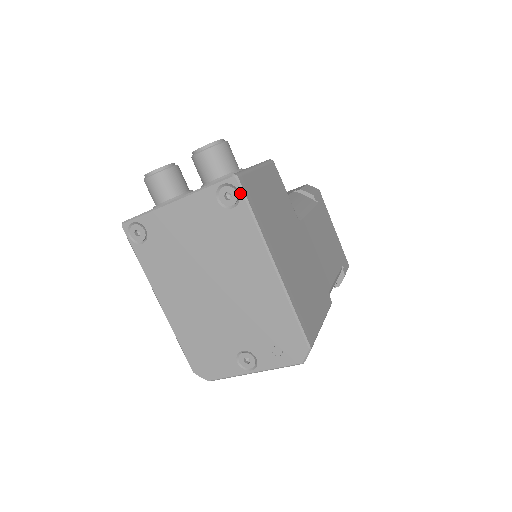
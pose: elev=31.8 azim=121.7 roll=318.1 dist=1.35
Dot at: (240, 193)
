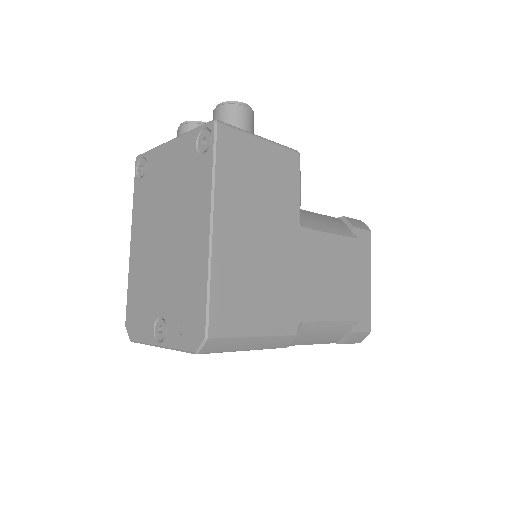
Dot at: (212, 139)
